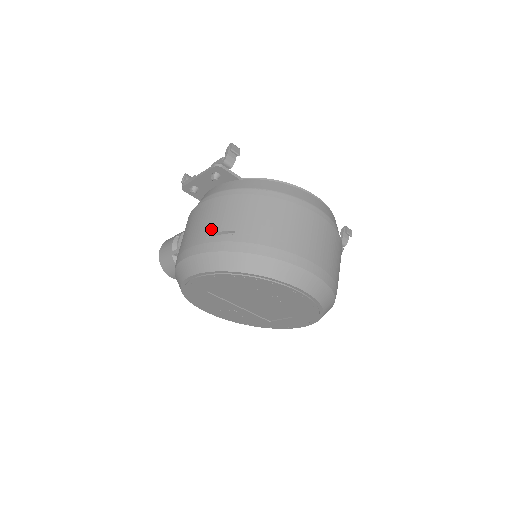
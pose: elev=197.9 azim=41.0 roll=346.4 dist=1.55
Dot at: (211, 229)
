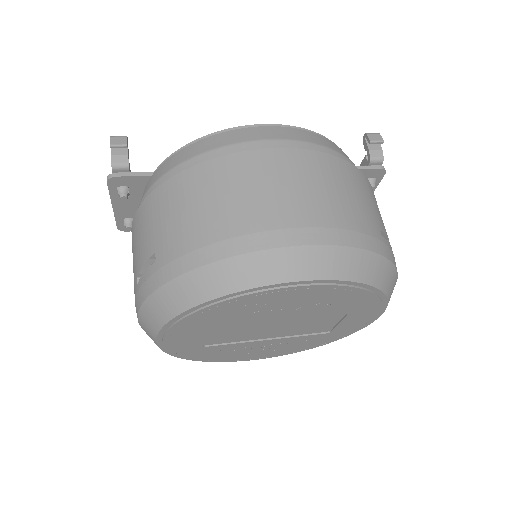
Dot at: (137, 268)
